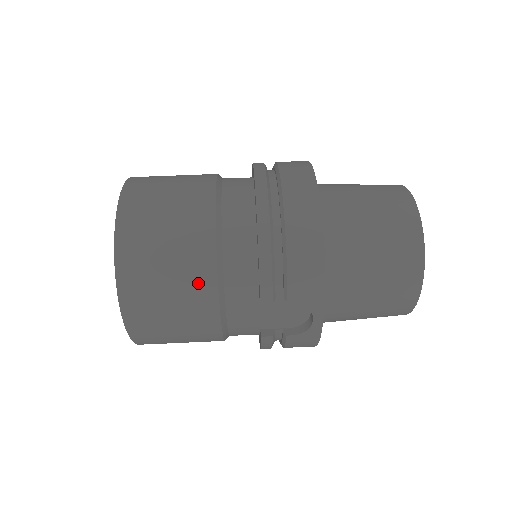
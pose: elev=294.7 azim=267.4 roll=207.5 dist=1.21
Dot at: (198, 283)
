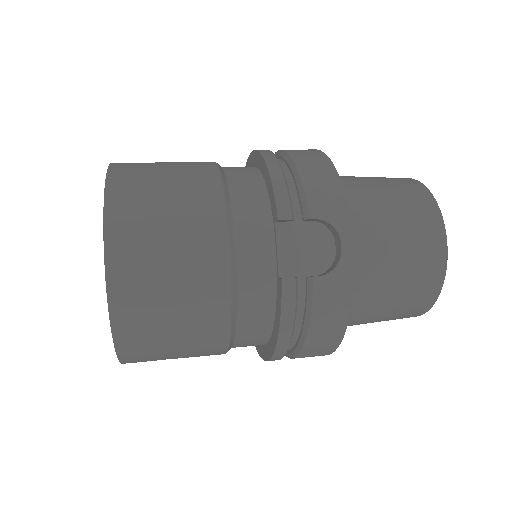
Dot at: (203, 208)
